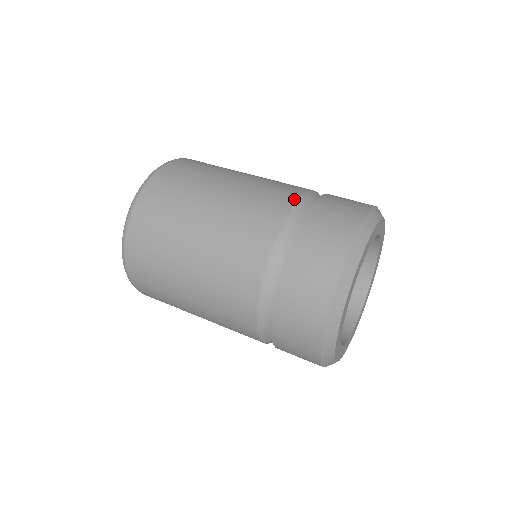
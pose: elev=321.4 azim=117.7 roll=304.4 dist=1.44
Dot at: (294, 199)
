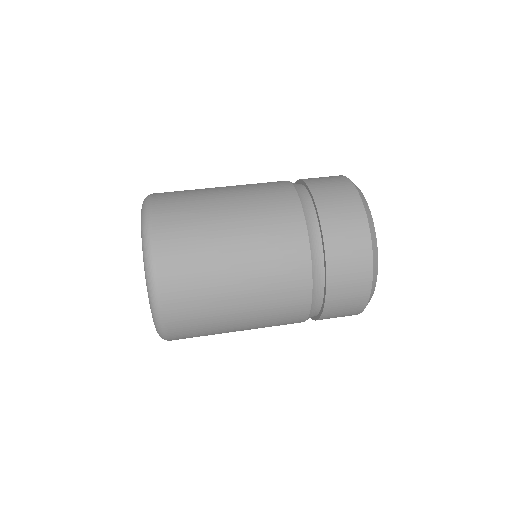
Dot at: occluded
